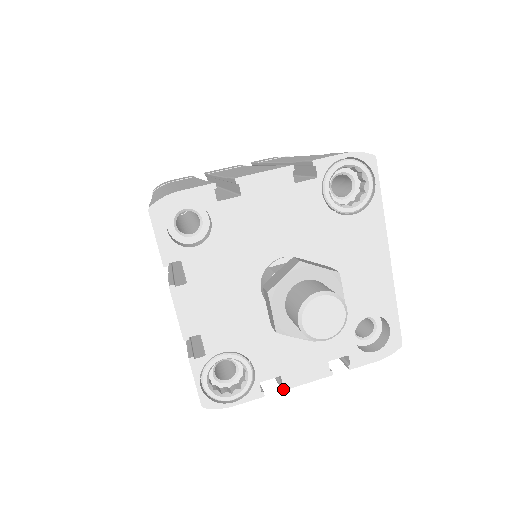
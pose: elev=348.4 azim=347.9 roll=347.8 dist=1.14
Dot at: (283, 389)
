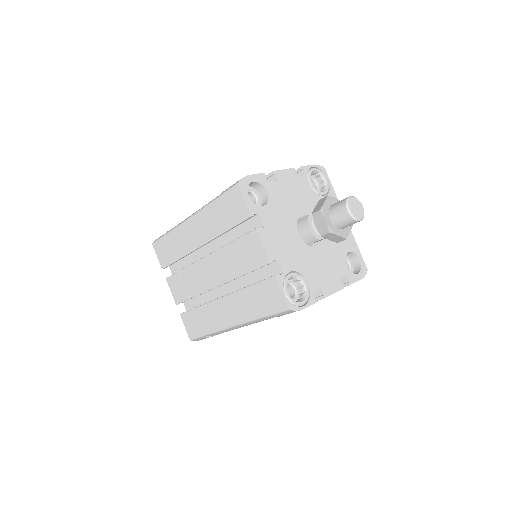
Dot at: (325, 297)
